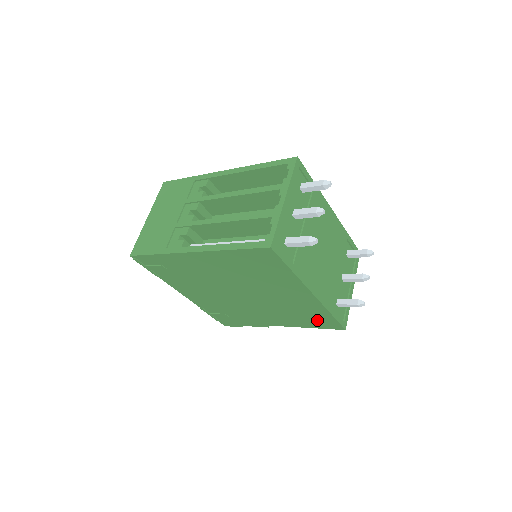
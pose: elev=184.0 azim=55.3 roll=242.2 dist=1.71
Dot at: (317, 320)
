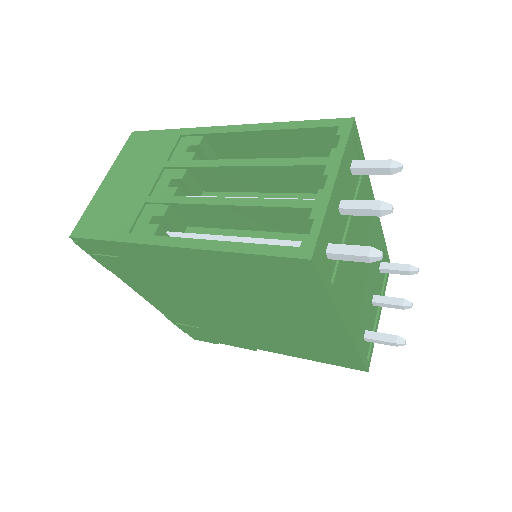
Dot at: (332, 356)
